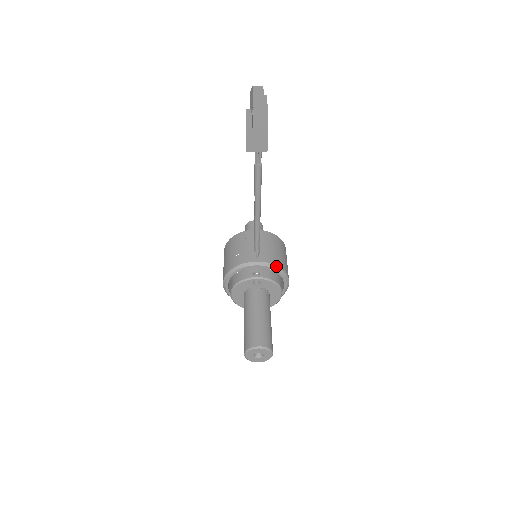
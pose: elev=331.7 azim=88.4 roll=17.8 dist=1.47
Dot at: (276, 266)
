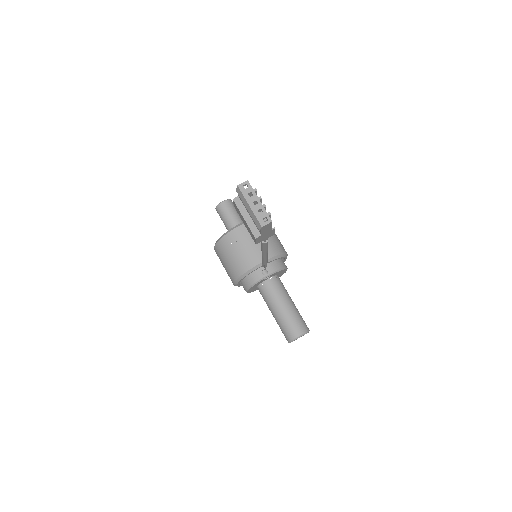
Dot at: (277, 256)
